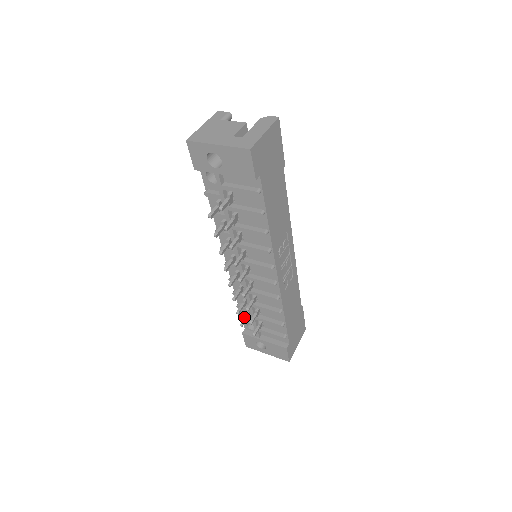
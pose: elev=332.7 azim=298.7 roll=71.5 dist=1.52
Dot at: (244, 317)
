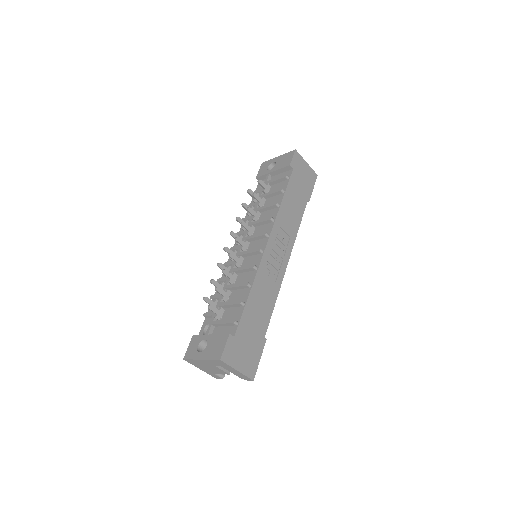
Dot at: (211, 300)
